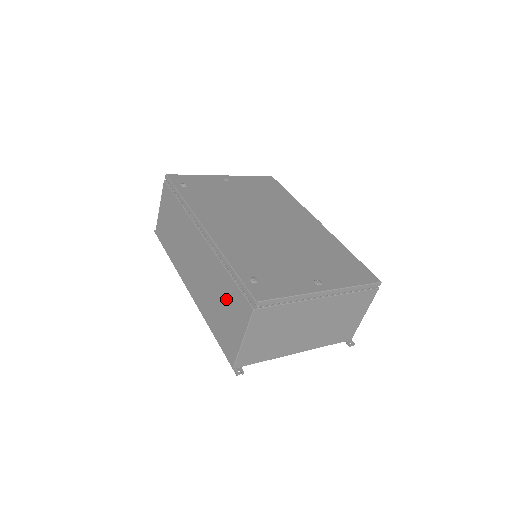
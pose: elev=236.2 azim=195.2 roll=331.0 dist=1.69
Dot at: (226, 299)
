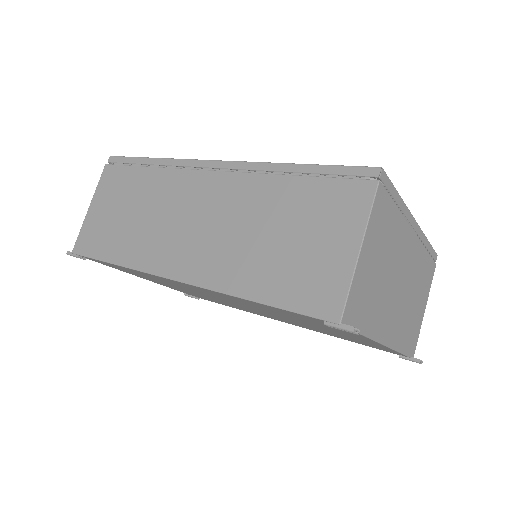
Dot at: (296, 216)
